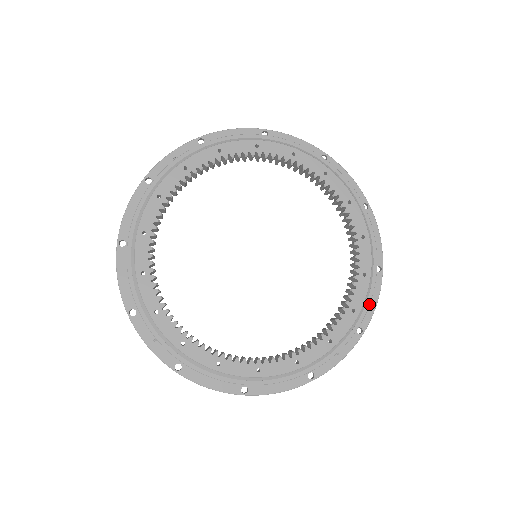
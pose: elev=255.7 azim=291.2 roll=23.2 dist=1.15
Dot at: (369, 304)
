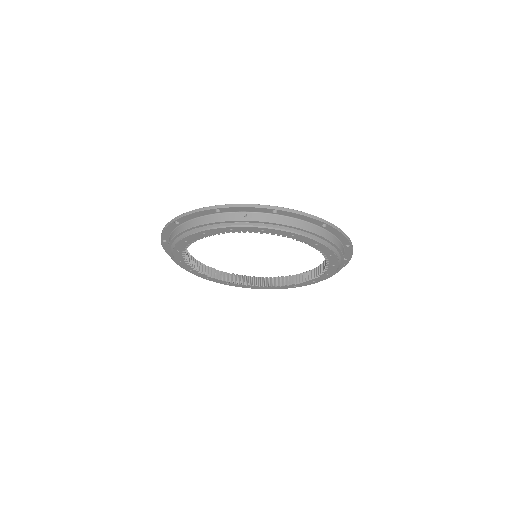
Dot at: (337, 247)
